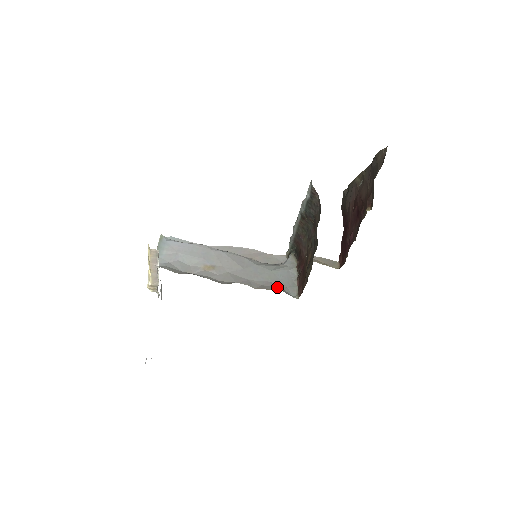
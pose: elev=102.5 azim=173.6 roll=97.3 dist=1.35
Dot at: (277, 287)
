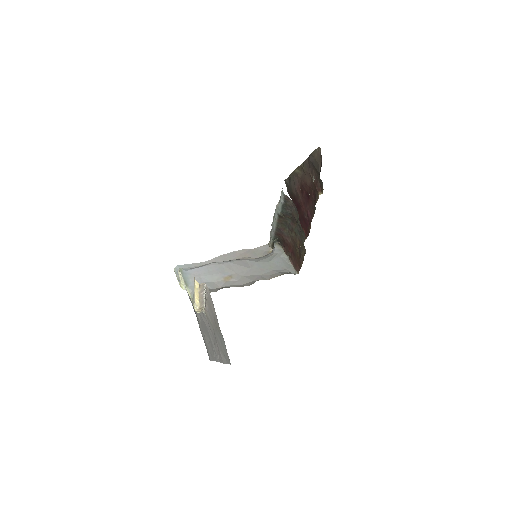
Dot at: (281, 272)
